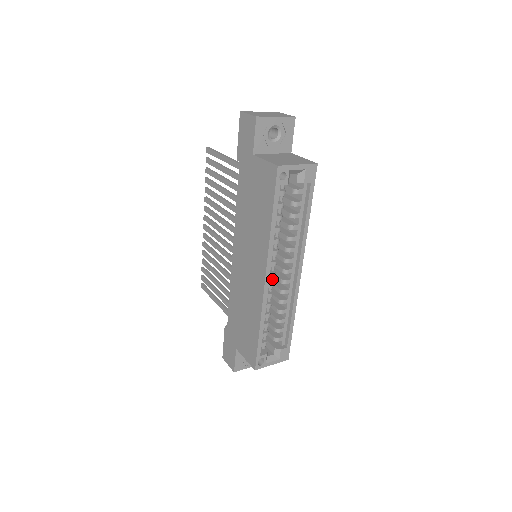
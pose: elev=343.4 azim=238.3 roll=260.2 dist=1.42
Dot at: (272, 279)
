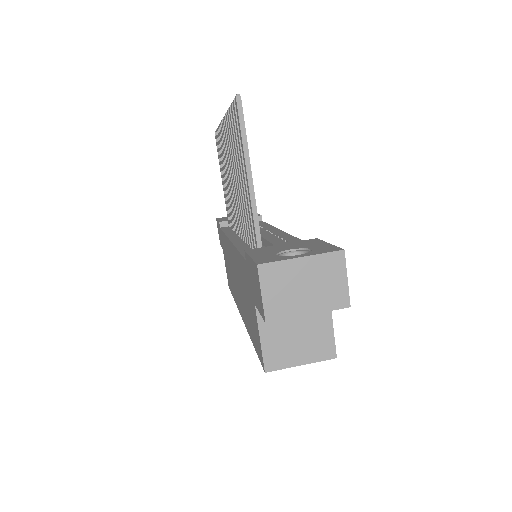
Dot at: occluded
